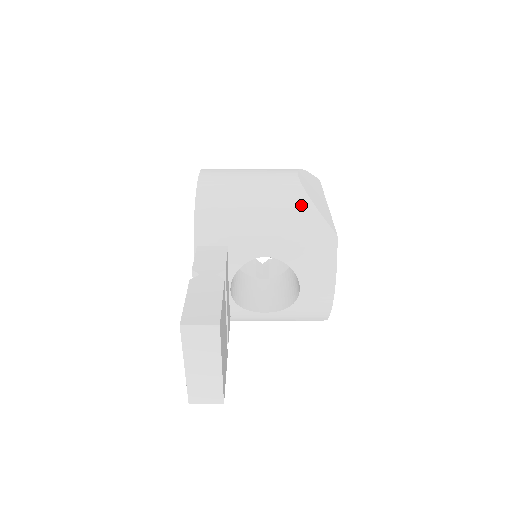
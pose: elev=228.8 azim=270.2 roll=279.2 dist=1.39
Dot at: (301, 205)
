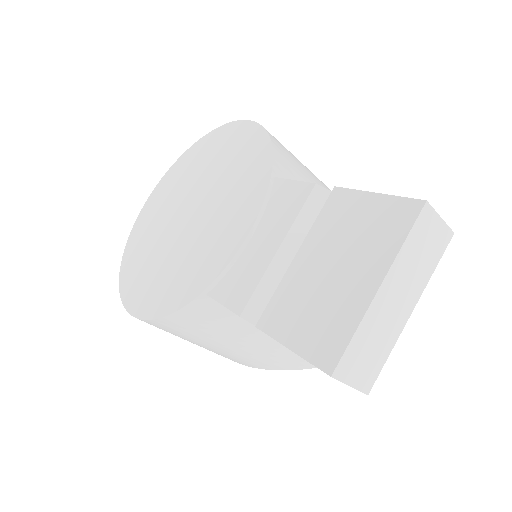
Dot at: occluded
